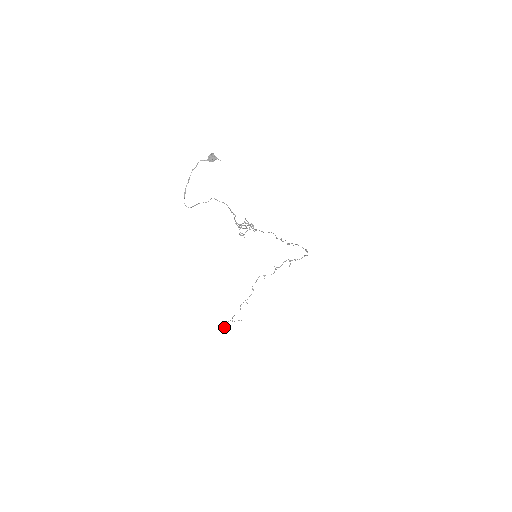
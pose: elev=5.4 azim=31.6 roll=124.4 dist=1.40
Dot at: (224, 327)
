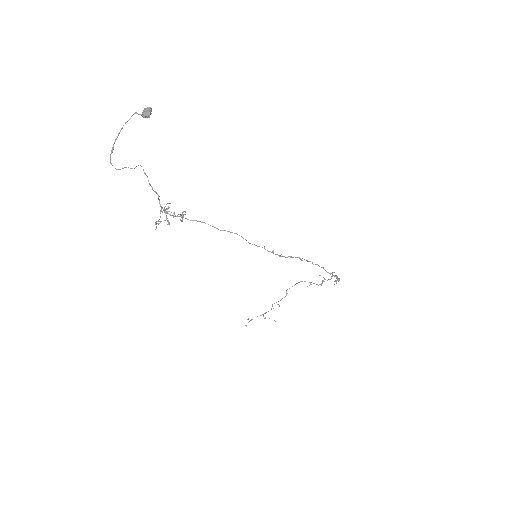
Dot at: occluded
